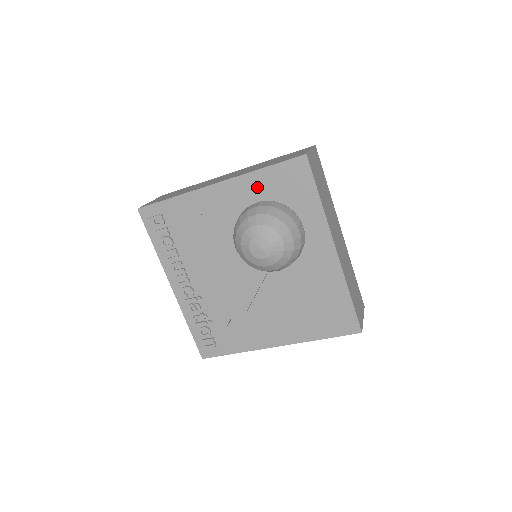
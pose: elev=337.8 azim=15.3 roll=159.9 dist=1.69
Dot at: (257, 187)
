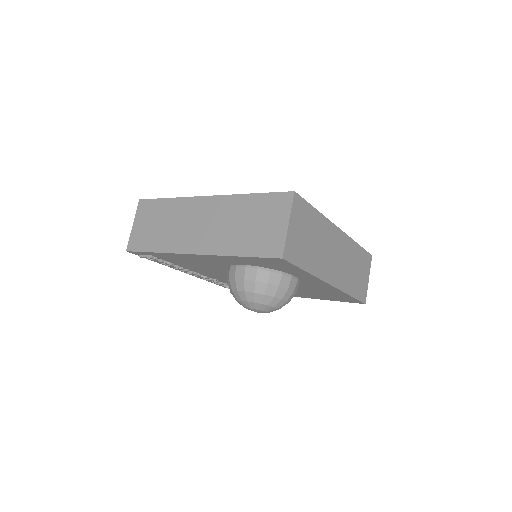
Dot at: (238, 261)
